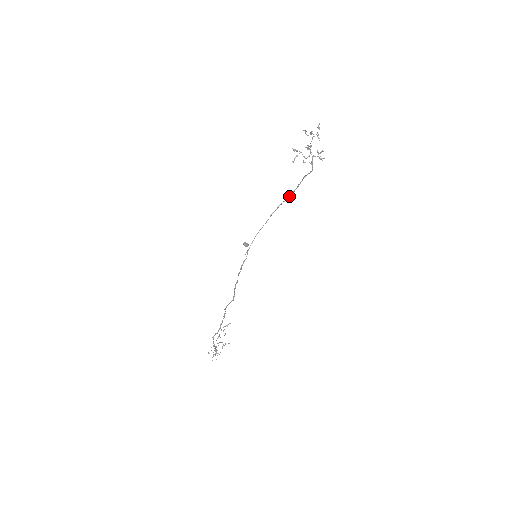
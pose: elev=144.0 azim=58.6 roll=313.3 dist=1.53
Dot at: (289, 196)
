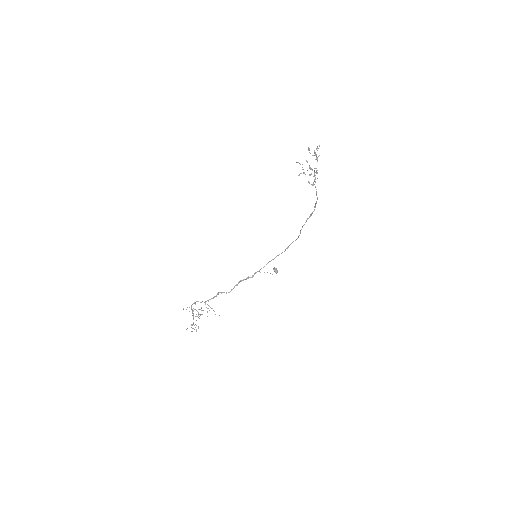
Dot at: (304, 224)
